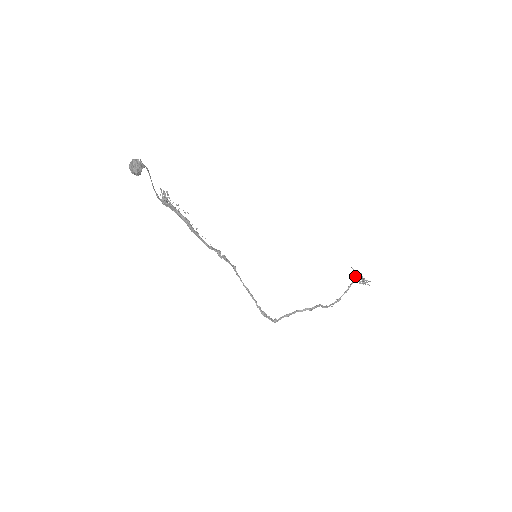
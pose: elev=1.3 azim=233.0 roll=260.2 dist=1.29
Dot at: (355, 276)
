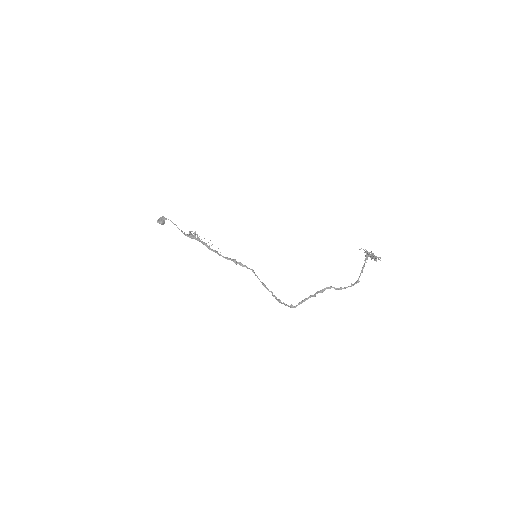
Dot at: (371, 255)
